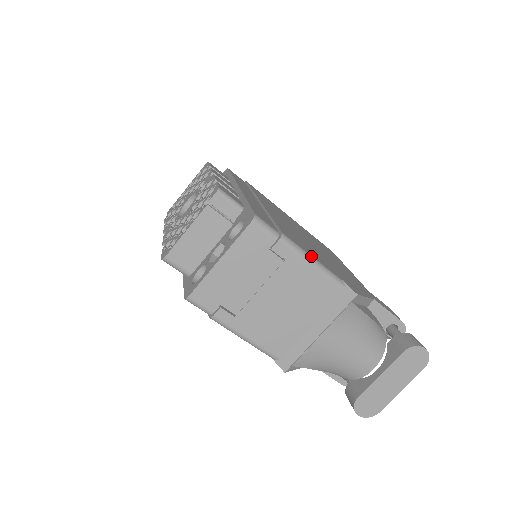
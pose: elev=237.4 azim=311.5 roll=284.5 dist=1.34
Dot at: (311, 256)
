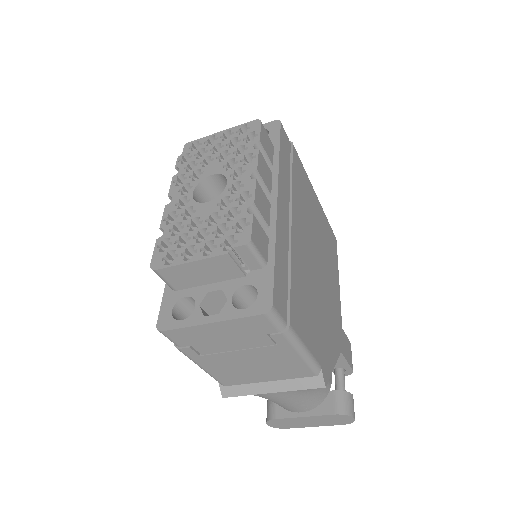
Dot at: (305, 347)
